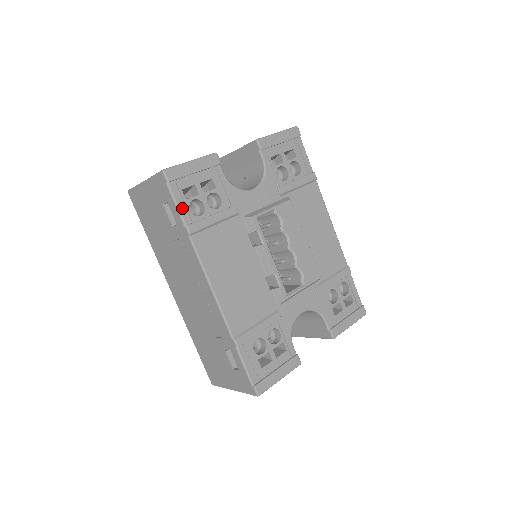
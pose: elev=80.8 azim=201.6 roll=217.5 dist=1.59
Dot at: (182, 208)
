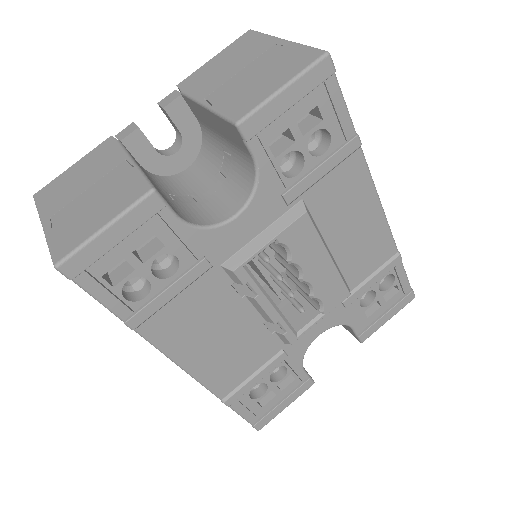
Dot at: (110, 301)
